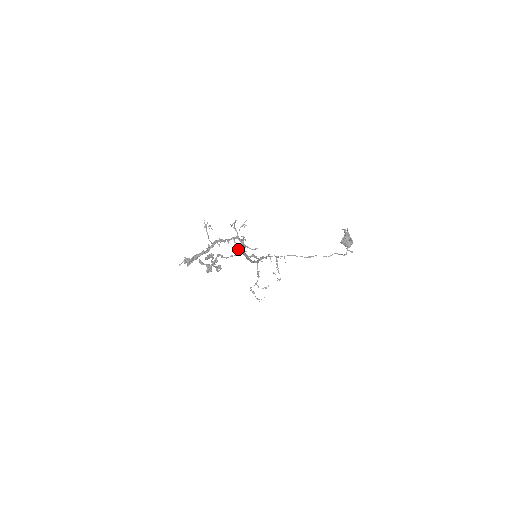
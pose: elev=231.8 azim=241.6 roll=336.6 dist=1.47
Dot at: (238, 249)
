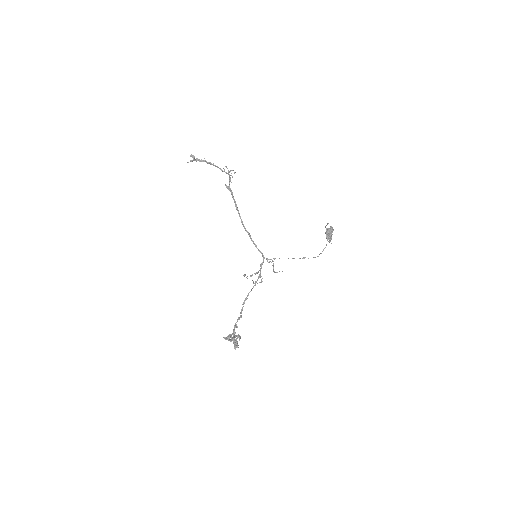
Dot at: (228, 187)
